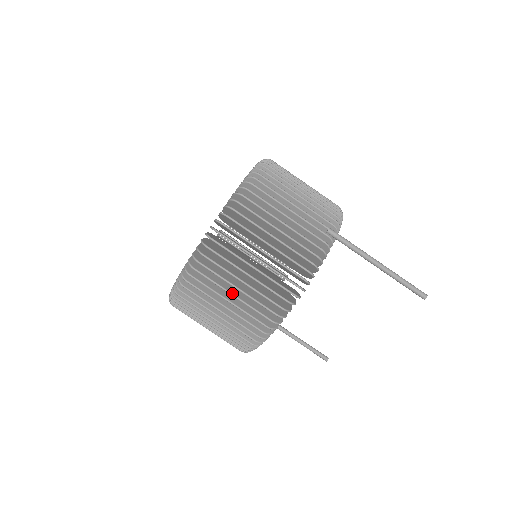
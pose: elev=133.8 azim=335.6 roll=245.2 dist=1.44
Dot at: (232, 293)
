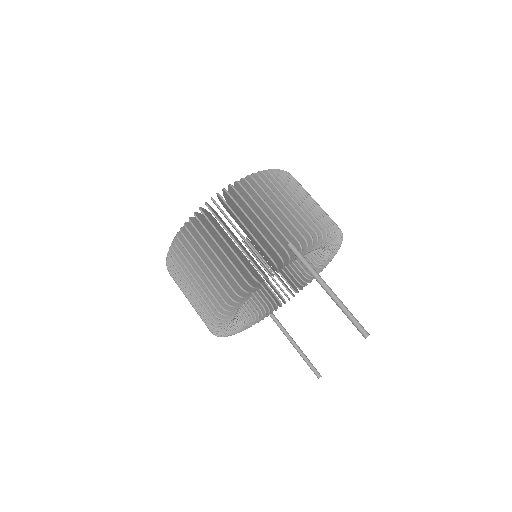
Dot at: (194, 277)
